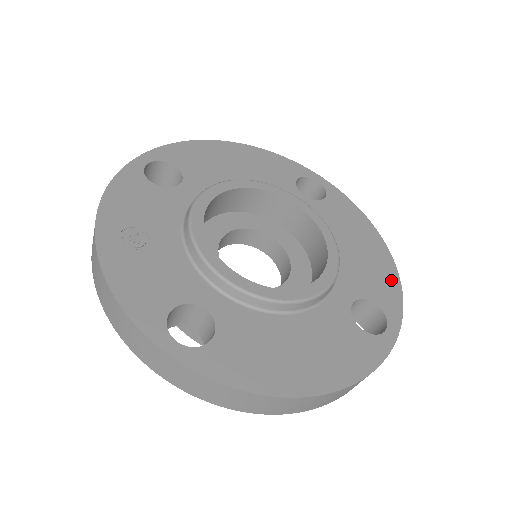
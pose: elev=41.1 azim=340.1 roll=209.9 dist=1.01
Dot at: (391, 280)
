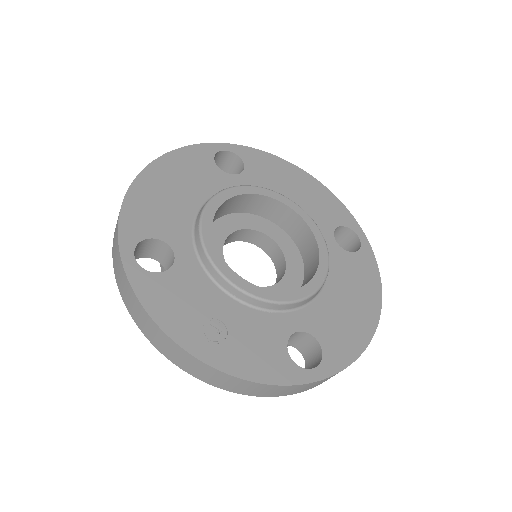
Dot at: (330, 198)
